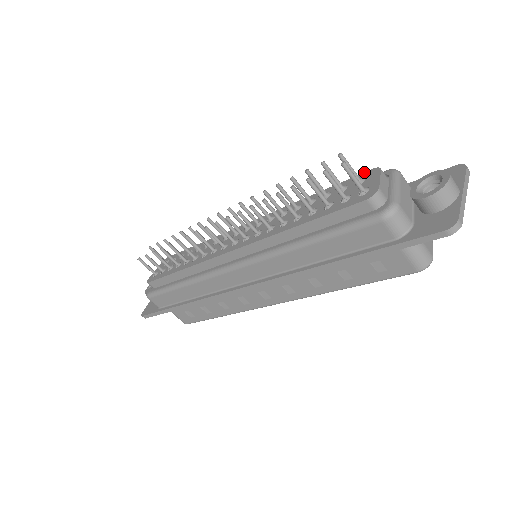
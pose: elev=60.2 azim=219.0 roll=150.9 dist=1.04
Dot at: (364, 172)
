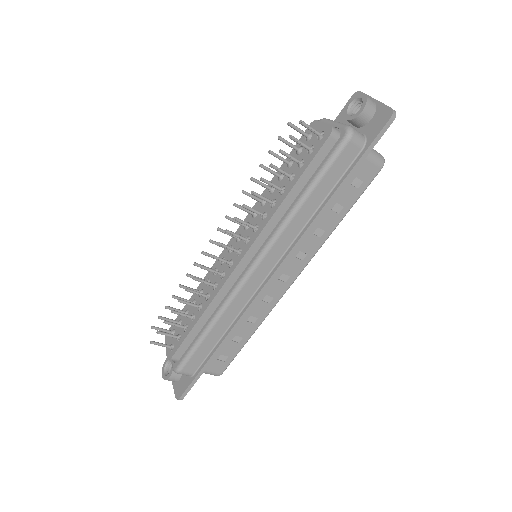
Dot at: occluded
